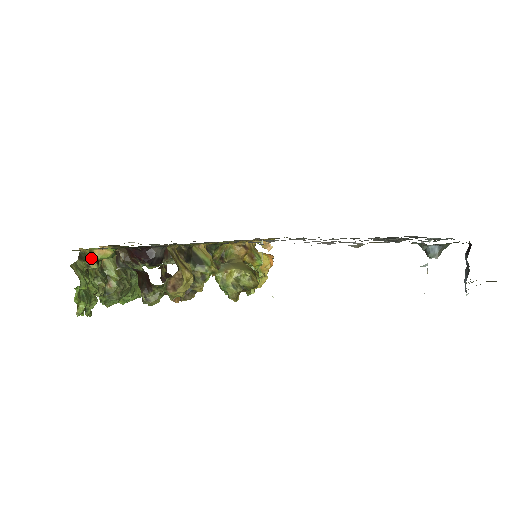
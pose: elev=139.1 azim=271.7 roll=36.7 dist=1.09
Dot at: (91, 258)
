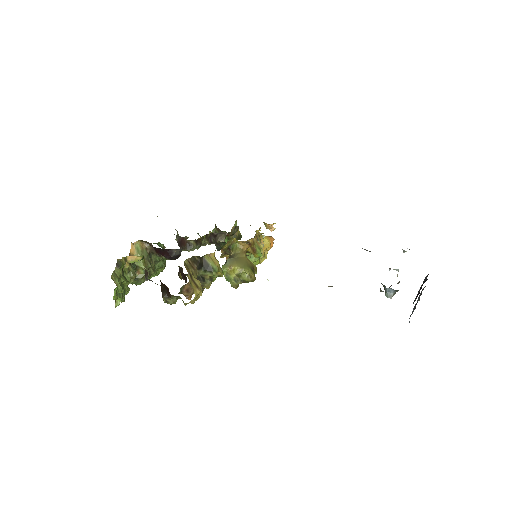
Dot at: occluded
